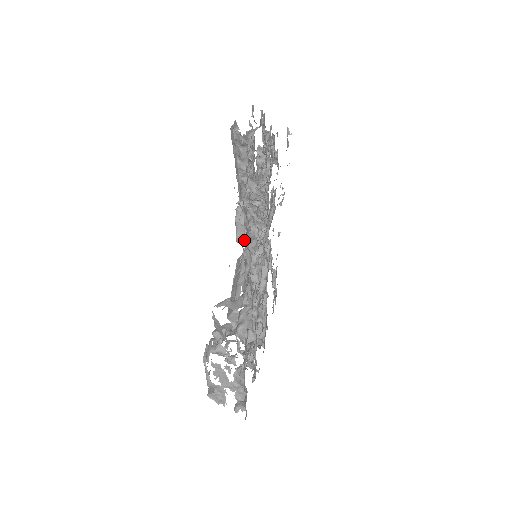
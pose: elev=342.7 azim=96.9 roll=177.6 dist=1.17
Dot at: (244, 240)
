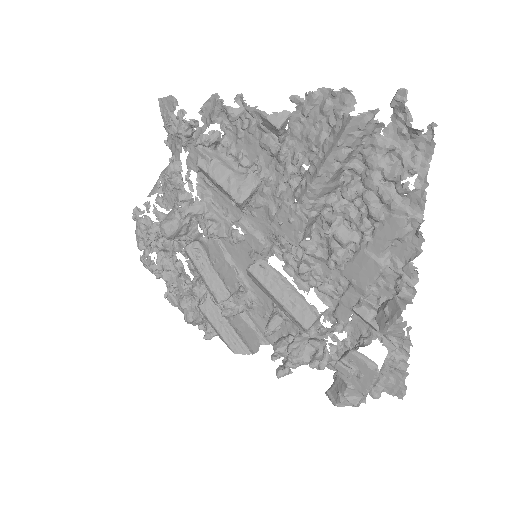
Dot at: (399, 234)
